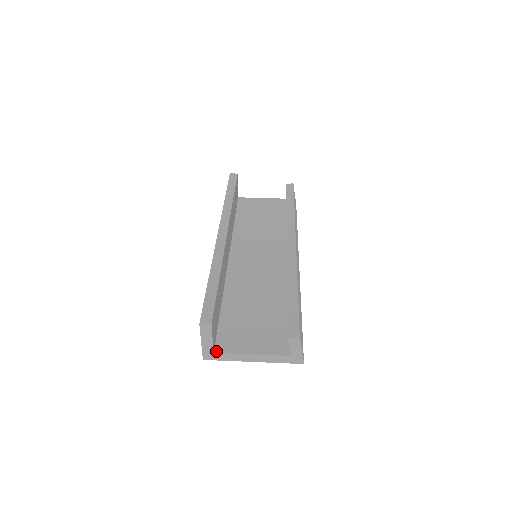
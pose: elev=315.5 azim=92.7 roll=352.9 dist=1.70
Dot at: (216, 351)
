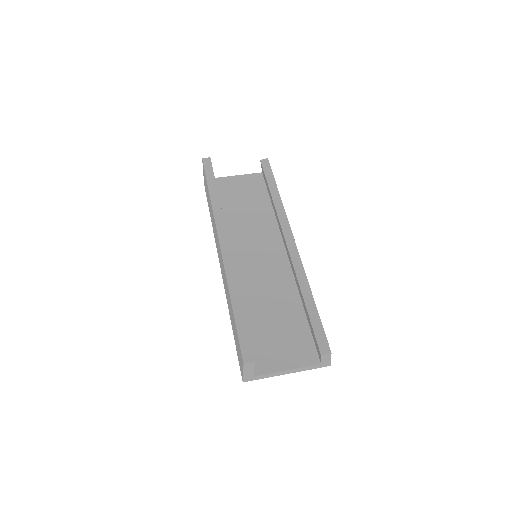
Dot at: (255, 374)
